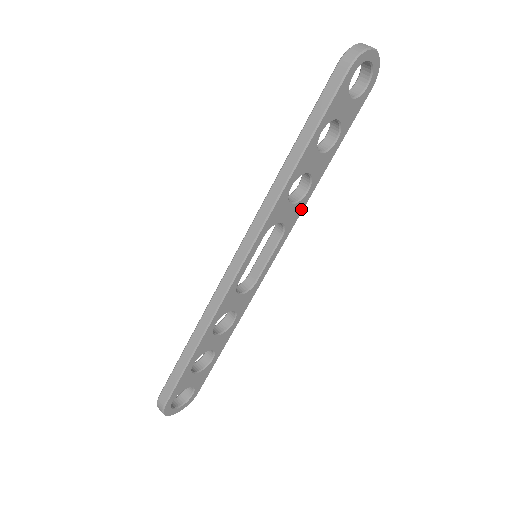
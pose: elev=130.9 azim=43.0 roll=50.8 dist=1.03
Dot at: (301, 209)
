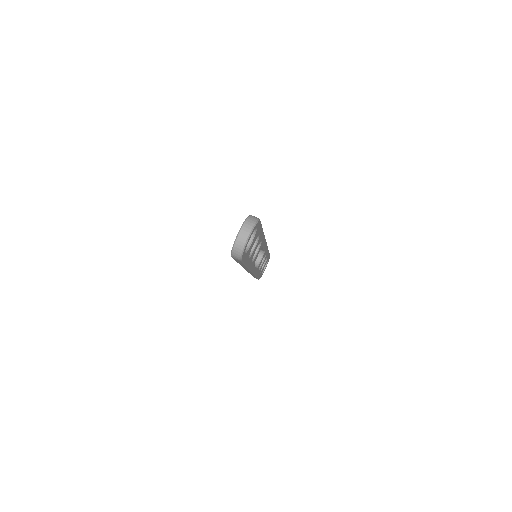
Dot at: (264, 239)
